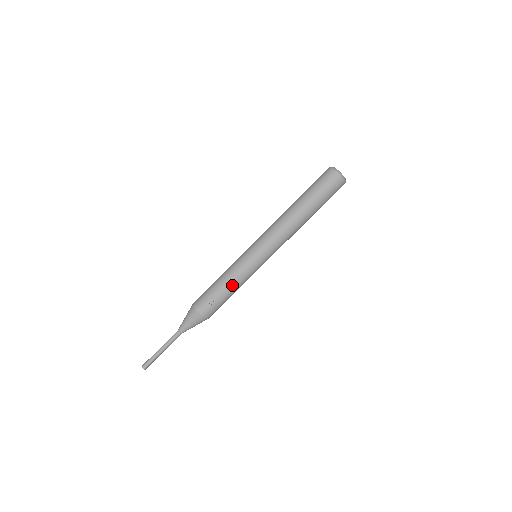
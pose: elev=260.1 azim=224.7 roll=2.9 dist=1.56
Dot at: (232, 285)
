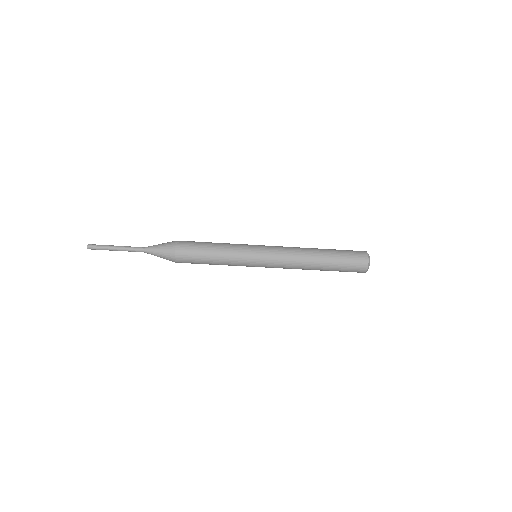
Dot at: (220, 257)
